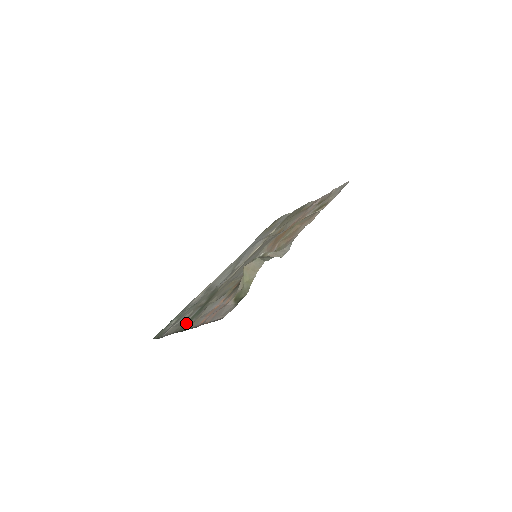
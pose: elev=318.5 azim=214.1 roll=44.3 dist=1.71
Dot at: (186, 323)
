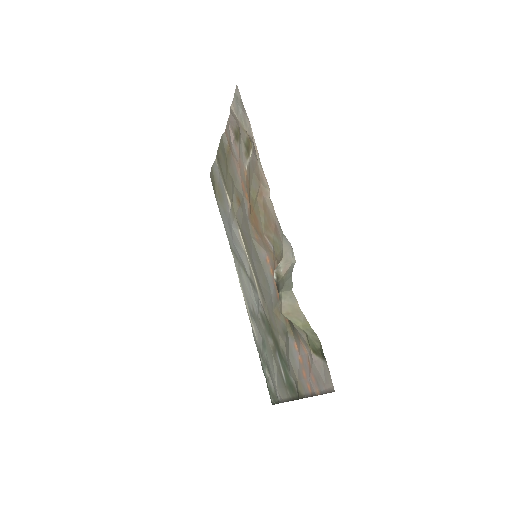
Dot at: (288, 384)
